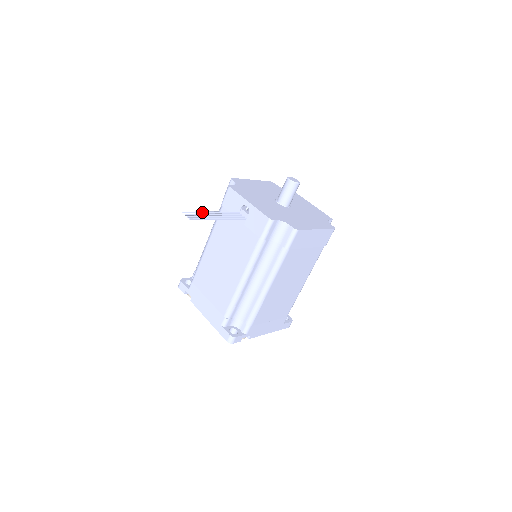
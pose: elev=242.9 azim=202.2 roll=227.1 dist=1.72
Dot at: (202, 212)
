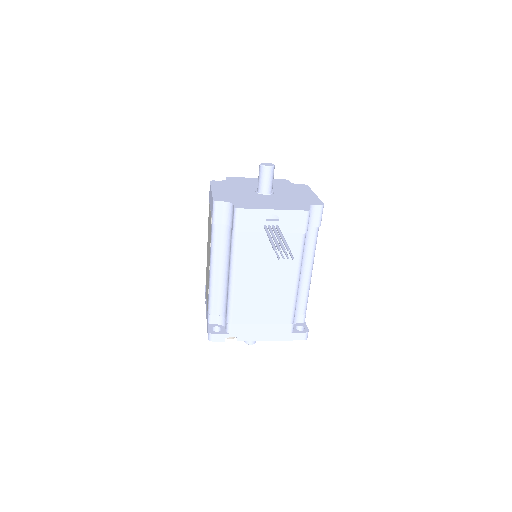
Dot at: (275, 247)
